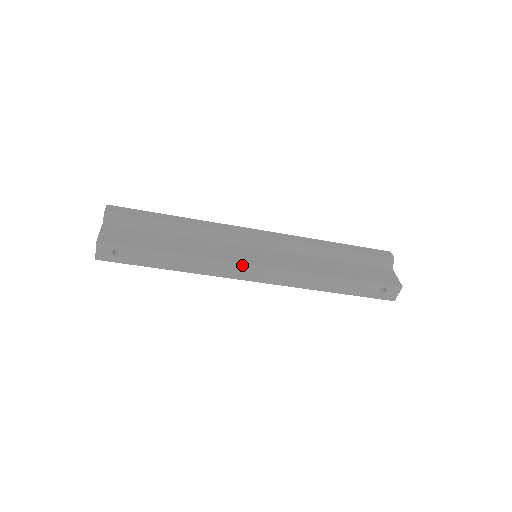
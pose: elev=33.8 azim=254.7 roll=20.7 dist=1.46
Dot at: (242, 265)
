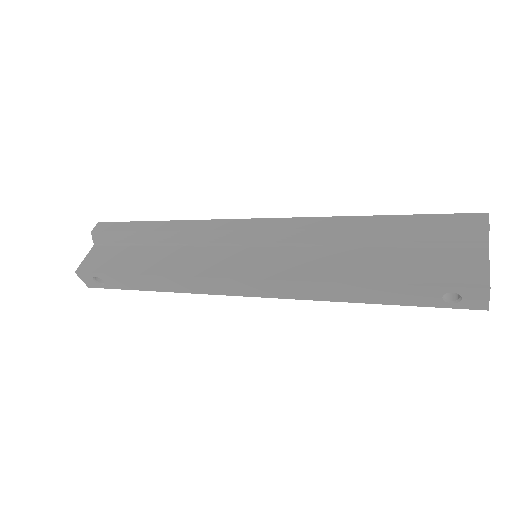
Dot at: (216, 280)
